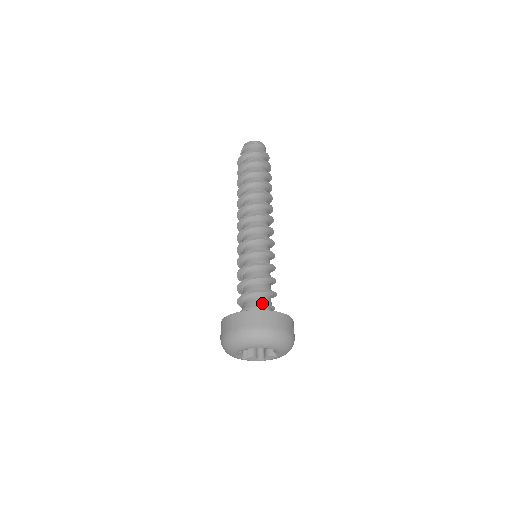
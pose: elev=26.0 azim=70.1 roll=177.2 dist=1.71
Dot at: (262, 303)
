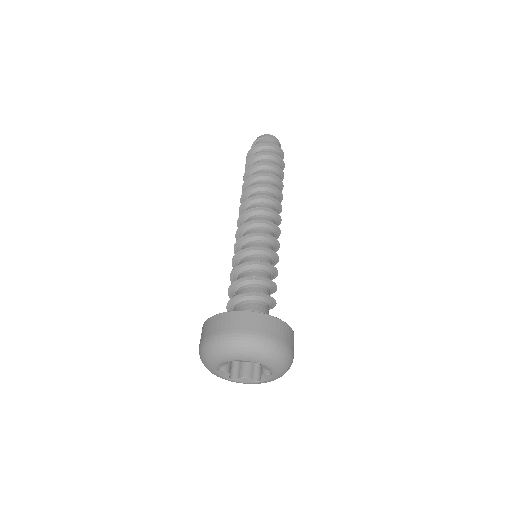
Dot at: (267, 312)
